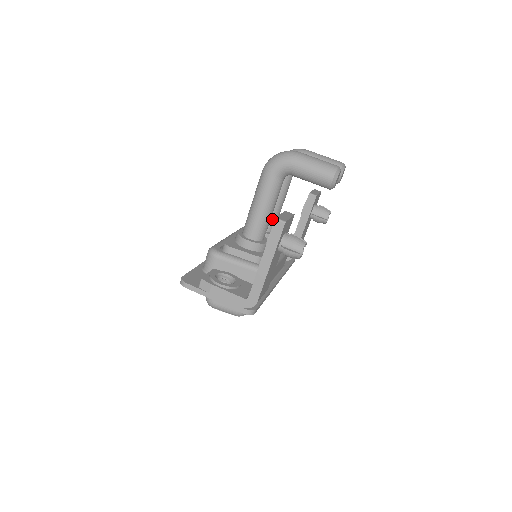
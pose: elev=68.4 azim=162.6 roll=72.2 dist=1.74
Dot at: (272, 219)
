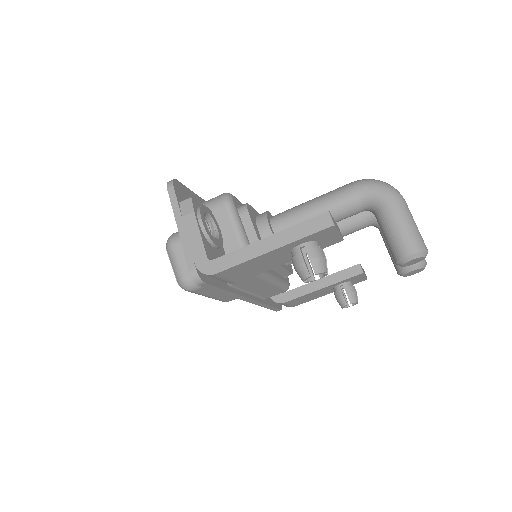
Dot at: occluded
